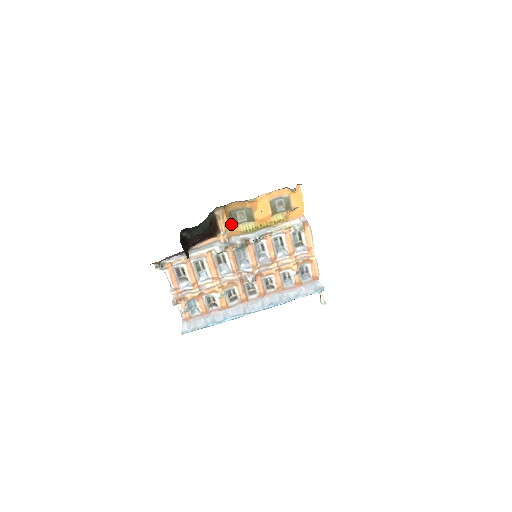
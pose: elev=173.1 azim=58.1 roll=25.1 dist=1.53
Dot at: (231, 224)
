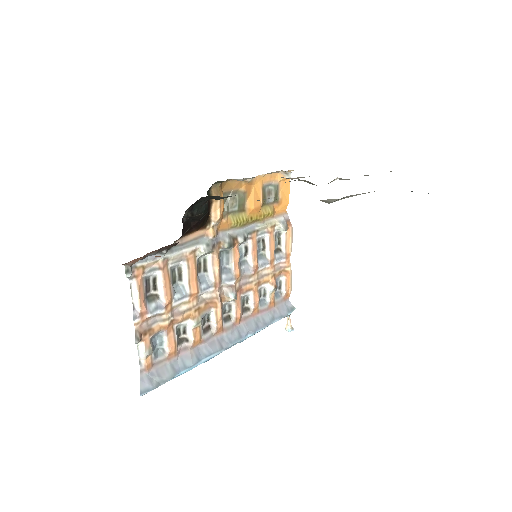
Dot at: (222, 212)
